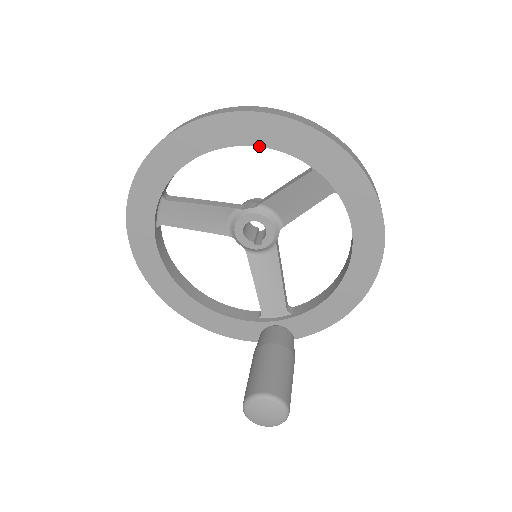
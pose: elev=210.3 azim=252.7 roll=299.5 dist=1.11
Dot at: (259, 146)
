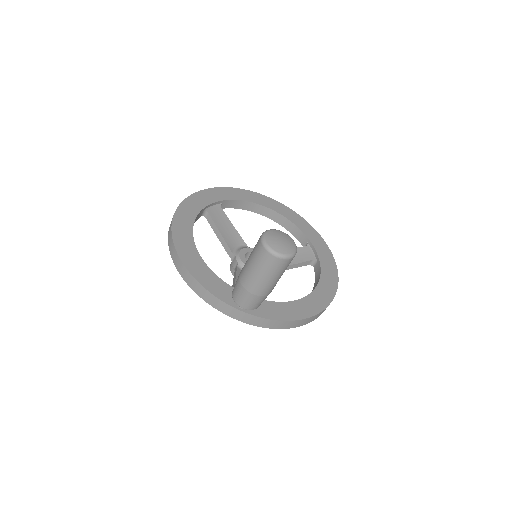
Dot at: (289, 219)
